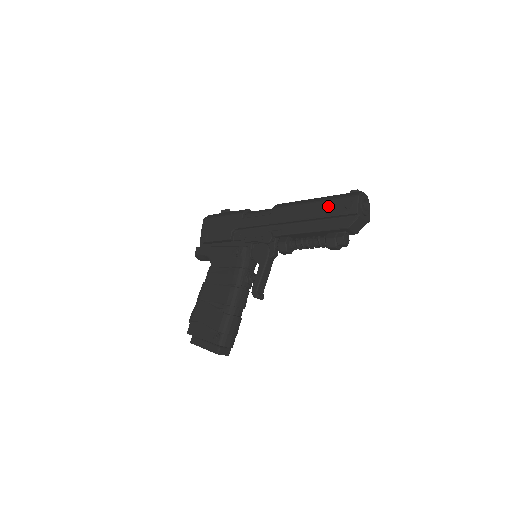
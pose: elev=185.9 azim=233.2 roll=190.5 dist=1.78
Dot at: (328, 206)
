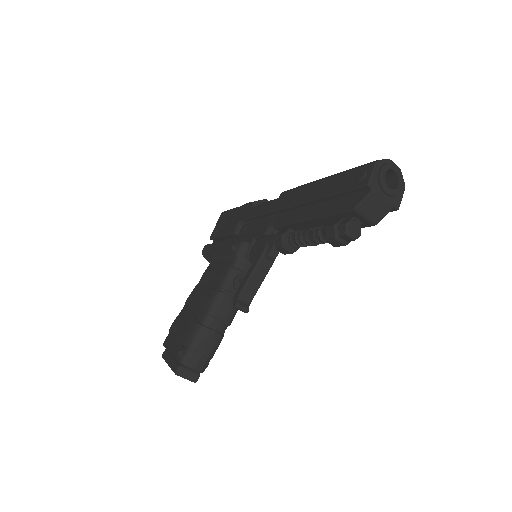
Dot at: (337, 180)
